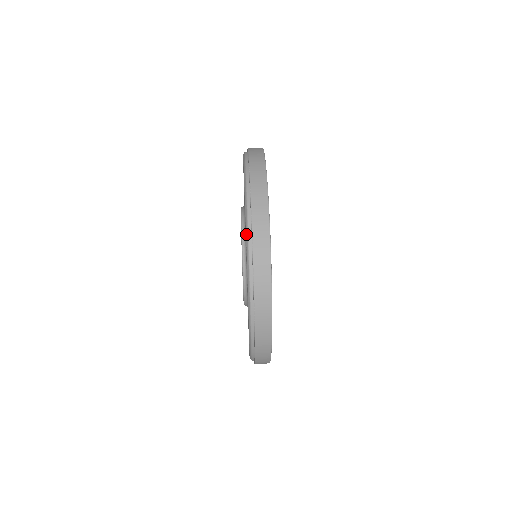
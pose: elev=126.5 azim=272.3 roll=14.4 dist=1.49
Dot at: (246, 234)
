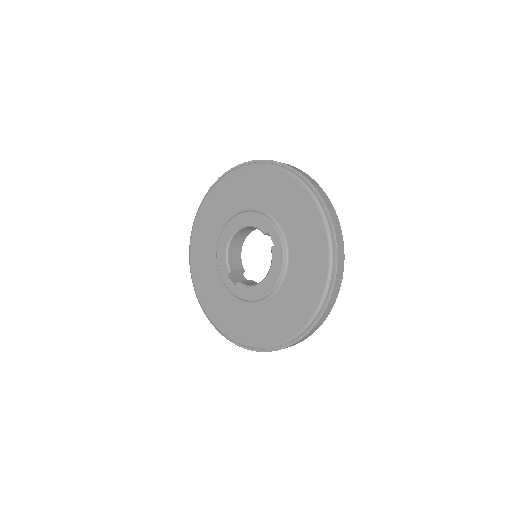
Dot at: (263, 164)
